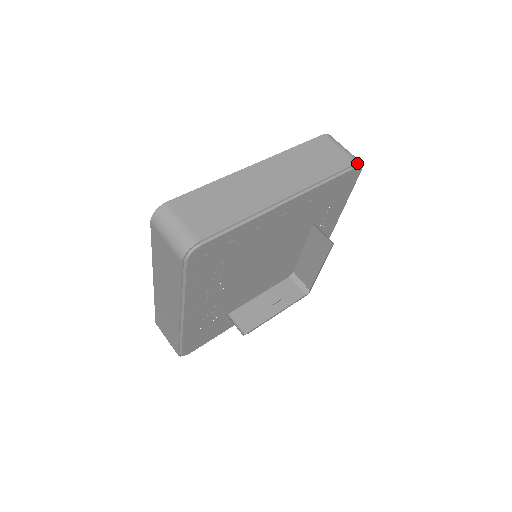
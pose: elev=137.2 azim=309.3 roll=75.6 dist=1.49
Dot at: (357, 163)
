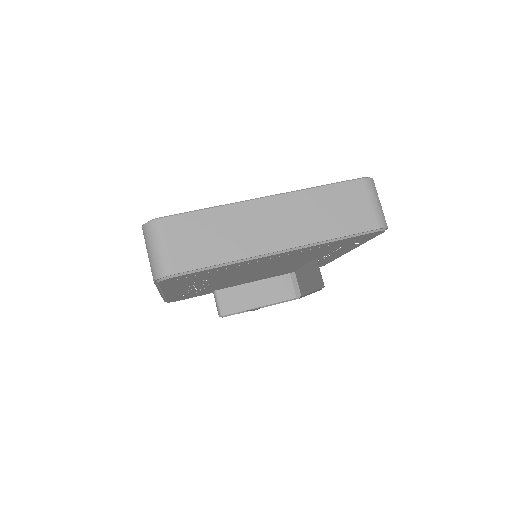
Dot at: (379, 228)
